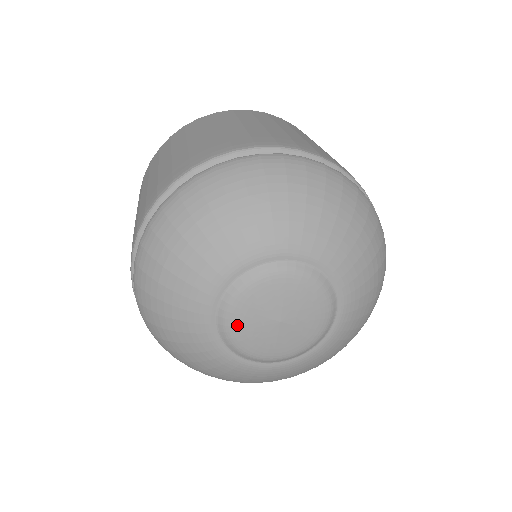
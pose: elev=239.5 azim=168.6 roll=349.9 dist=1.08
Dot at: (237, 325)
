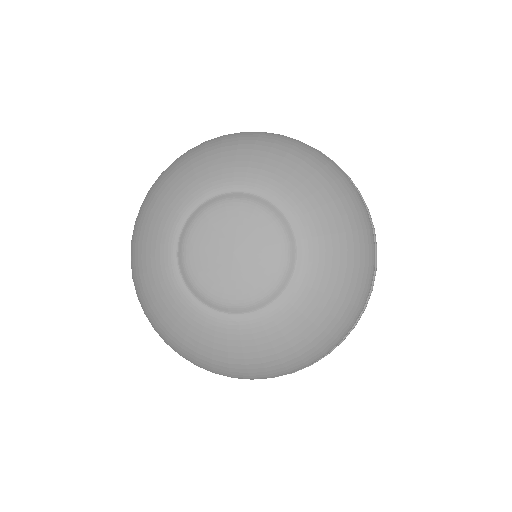
Dot at: (201, 278)
